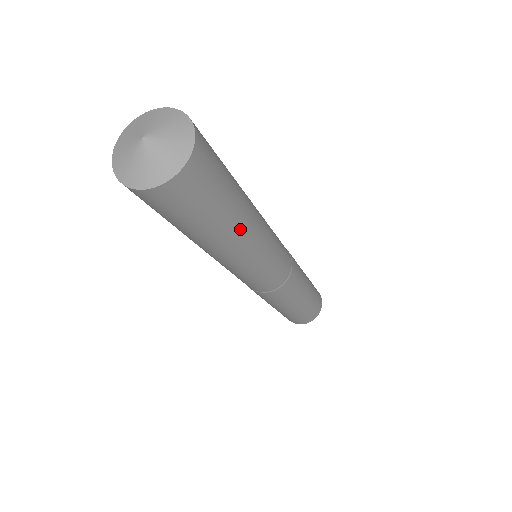
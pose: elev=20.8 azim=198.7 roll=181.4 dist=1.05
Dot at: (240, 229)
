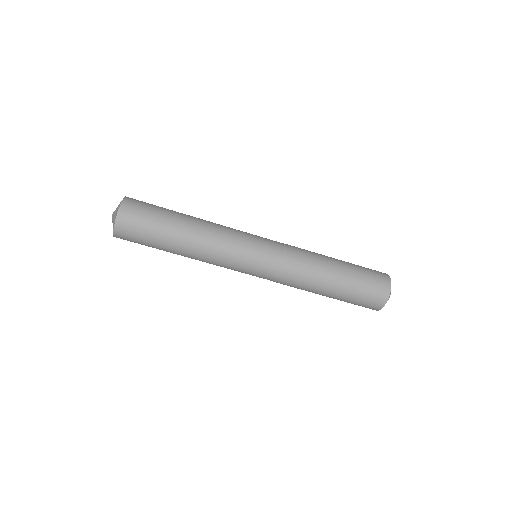
Dot at: (191, 219)
